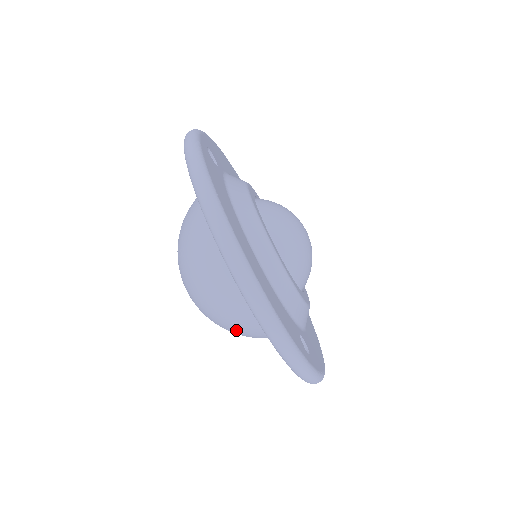
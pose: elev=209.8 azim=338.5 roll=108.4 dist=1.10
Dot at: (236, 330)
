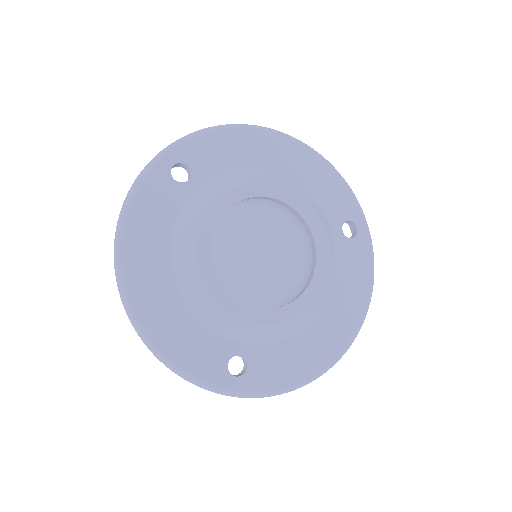
Dot at: occluded
